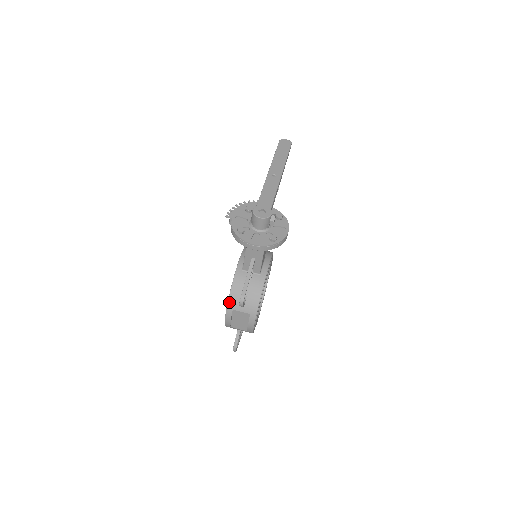
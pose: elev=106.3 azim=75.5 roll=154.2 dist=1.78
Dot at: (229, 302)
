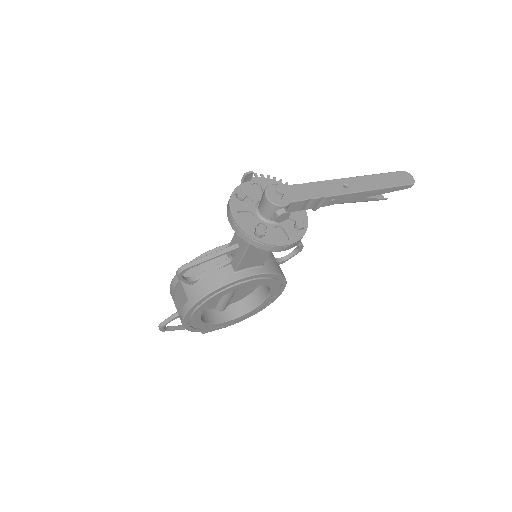
Dot at: occluded
